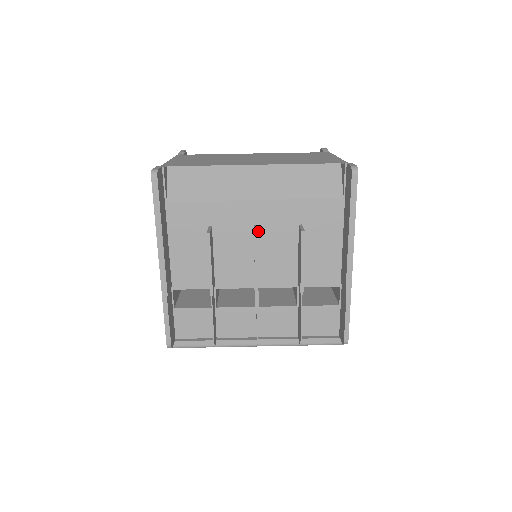
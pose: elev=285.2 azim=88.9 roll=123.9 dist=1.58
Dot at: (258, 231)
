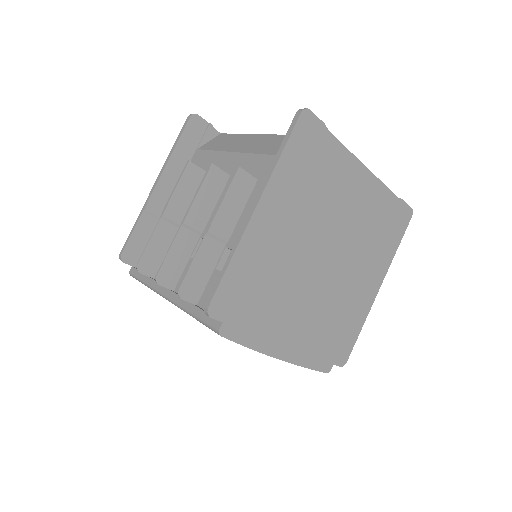
Dot at: (228, 181)
